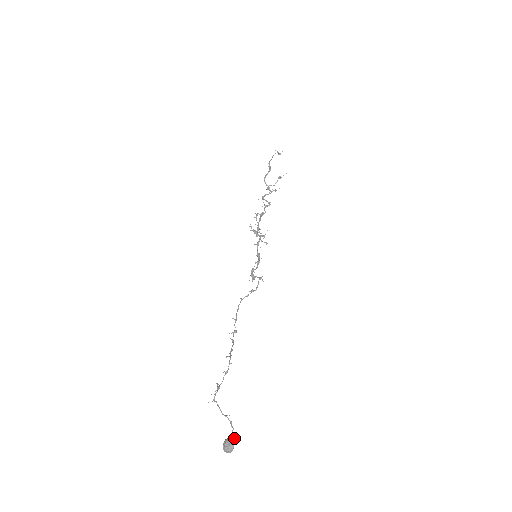
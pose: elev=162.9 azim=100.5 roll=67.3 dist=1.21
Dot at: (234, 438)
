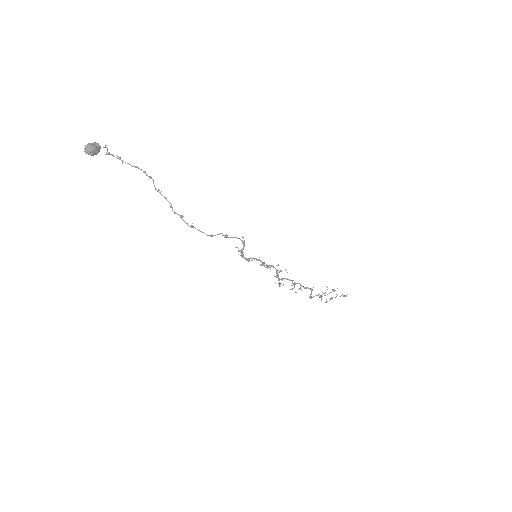
Dot at: (99, 145)
